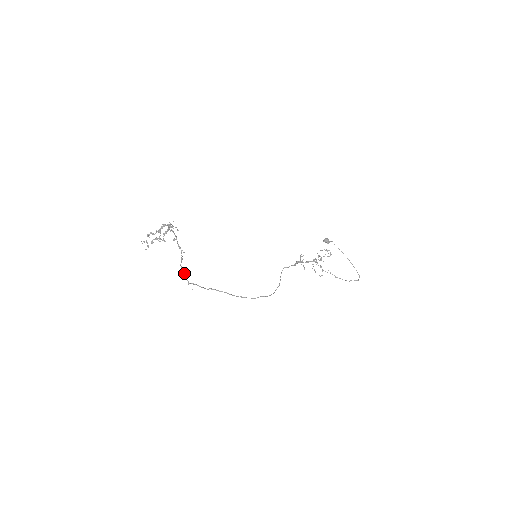
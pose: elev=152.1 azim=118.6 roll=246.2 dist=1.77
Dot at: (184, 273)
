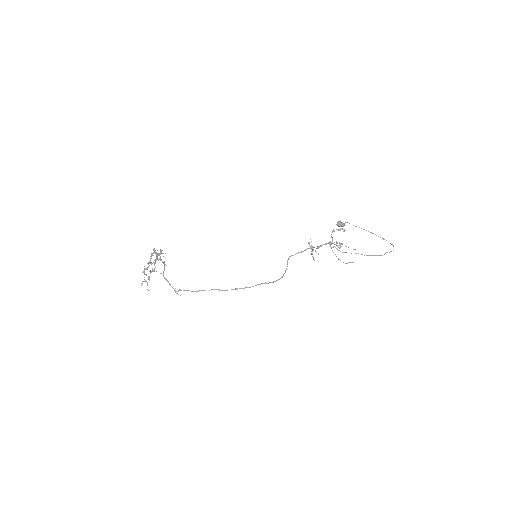
Dot at: (168, 282)
